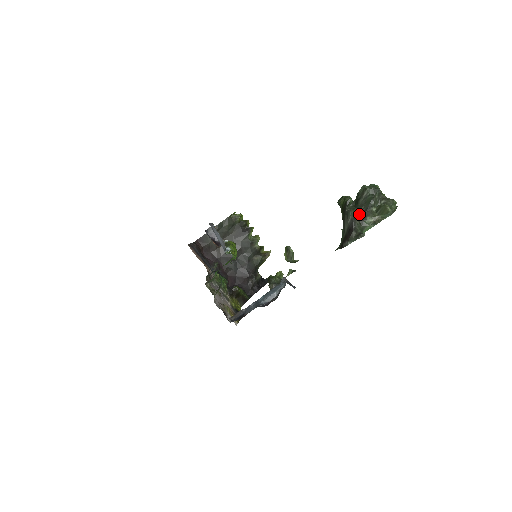
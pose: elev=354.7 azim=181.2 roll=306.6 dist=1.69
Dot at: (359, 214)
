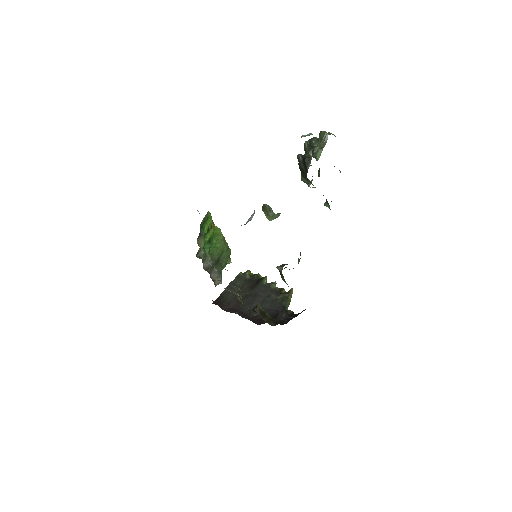
Dot at: occluded
